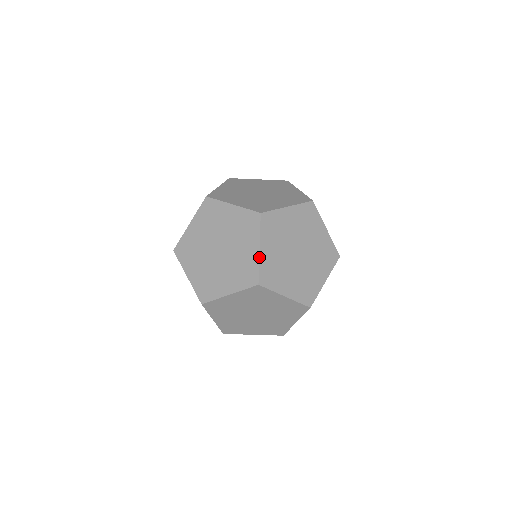
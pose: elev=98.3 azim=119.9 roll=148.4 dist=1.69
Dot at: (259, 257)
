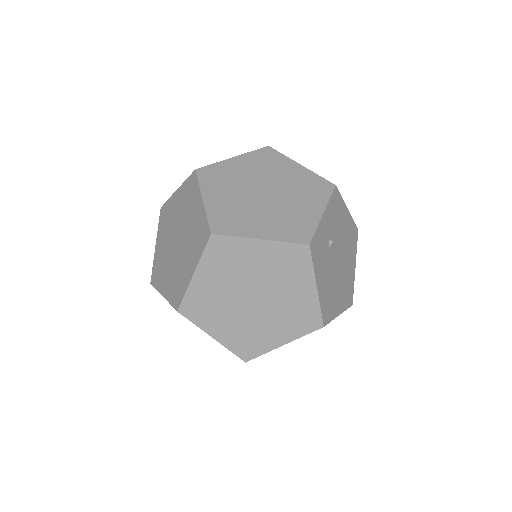
Dot at: occluded
